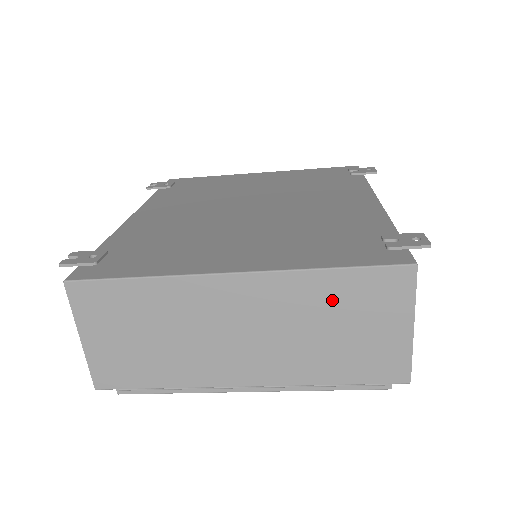
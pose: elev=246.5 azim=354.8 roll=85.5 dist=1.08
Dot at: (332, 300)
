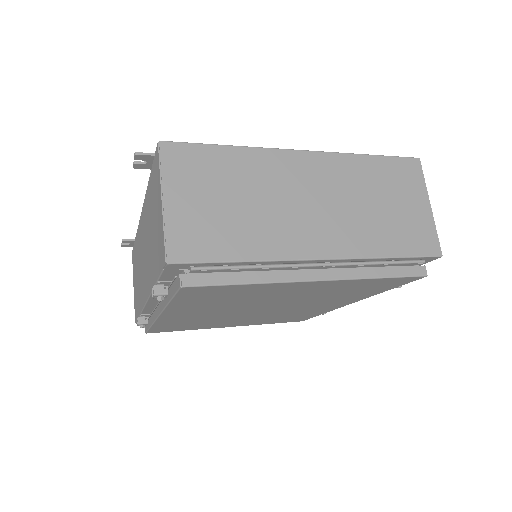
Dot at: (375, 179)
